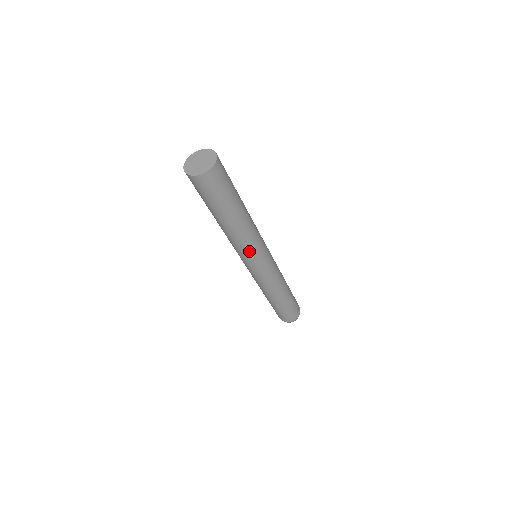
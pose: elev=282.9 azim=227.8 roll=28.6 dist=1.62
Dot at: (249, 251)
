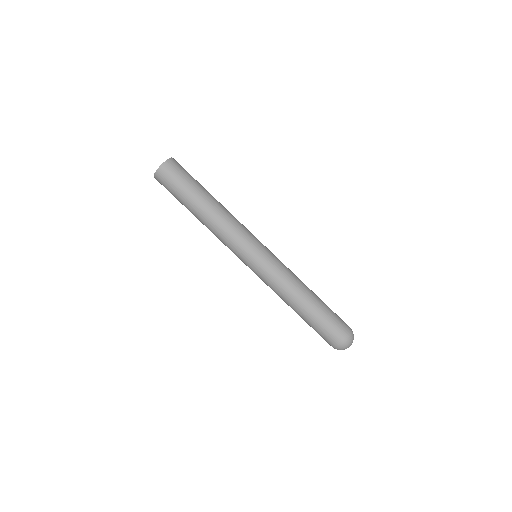
Dot at: (240, 234)
